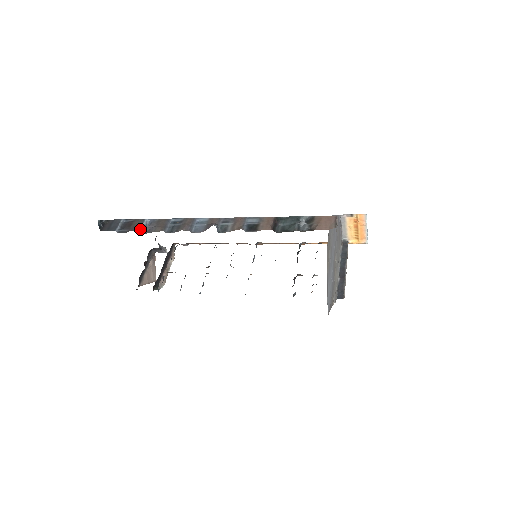
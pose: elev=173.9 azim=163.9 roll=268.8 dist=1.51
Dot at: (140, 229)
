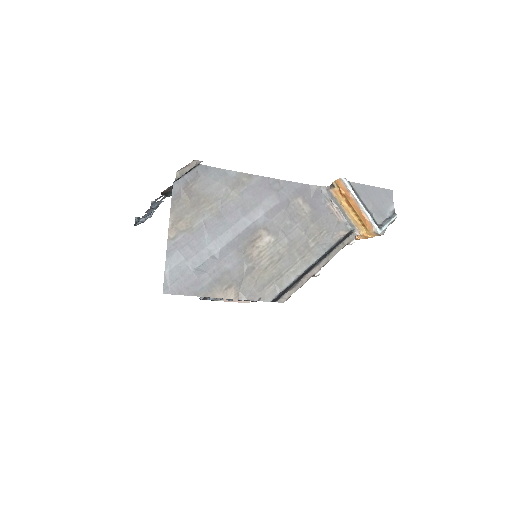
Dot at: (141, 219)
